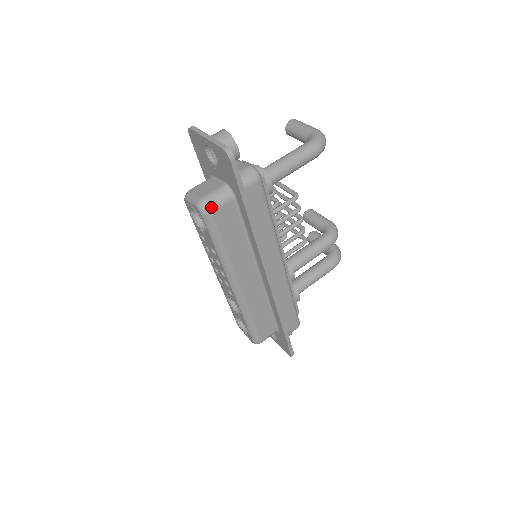
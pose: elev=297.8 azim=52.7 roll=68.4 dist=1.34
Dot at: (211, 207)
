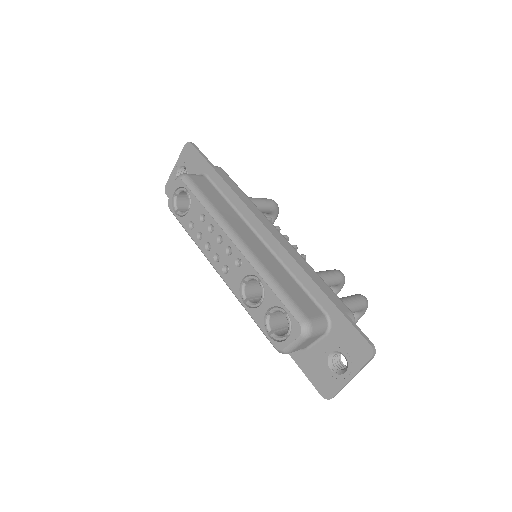
Dot at: (187, 174)
